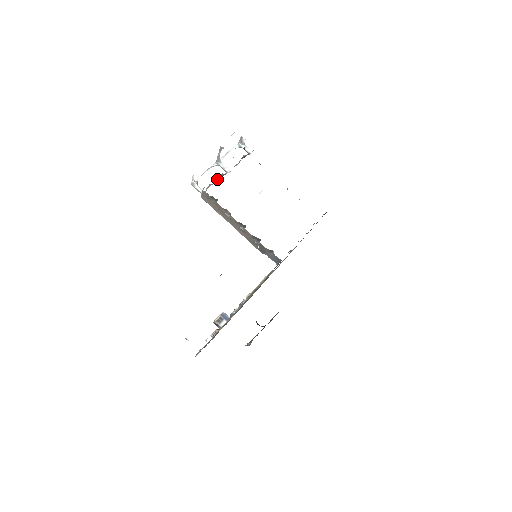
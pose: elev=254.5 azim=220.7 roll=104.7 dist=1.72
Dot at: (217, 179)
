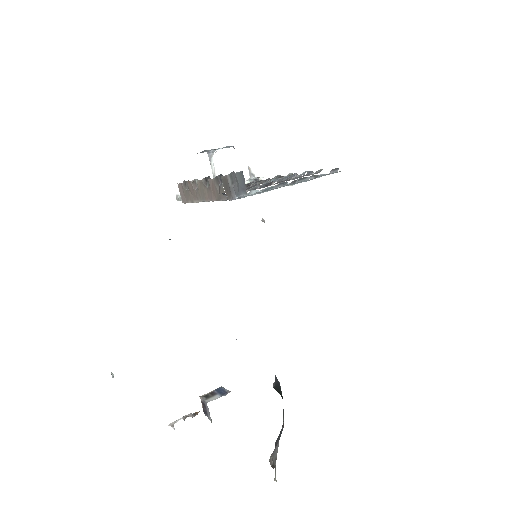
Dot at: occluded
